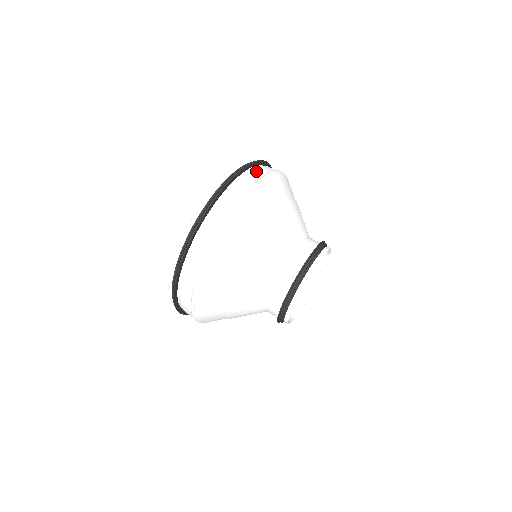
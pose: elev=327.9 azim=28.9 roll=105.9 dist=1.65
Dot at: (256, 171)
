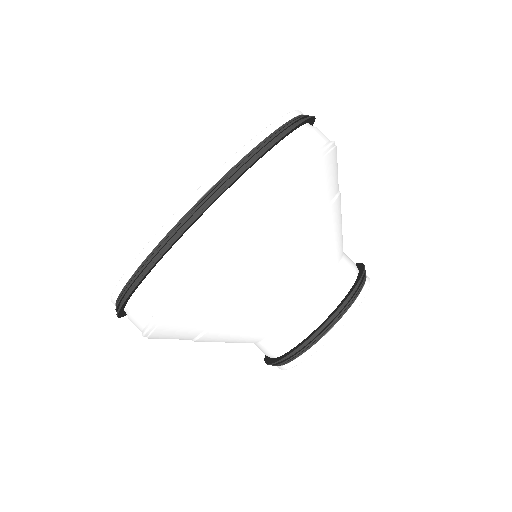
Dot at: occluded
